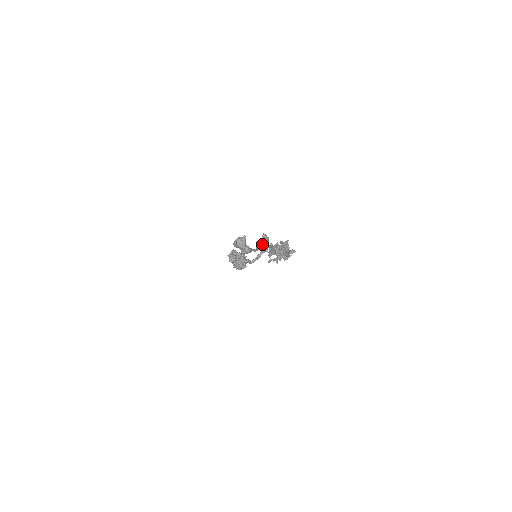
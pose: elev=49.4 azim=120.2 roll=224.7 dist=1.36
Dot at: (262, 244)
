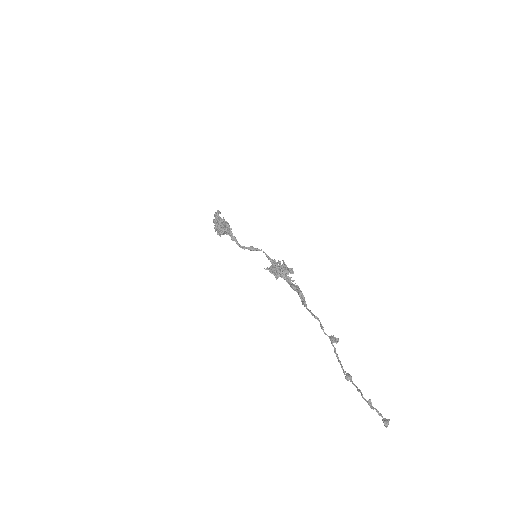
Dot at: occluded
